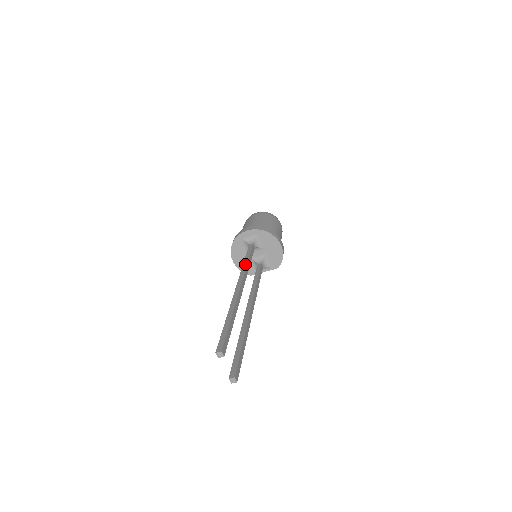
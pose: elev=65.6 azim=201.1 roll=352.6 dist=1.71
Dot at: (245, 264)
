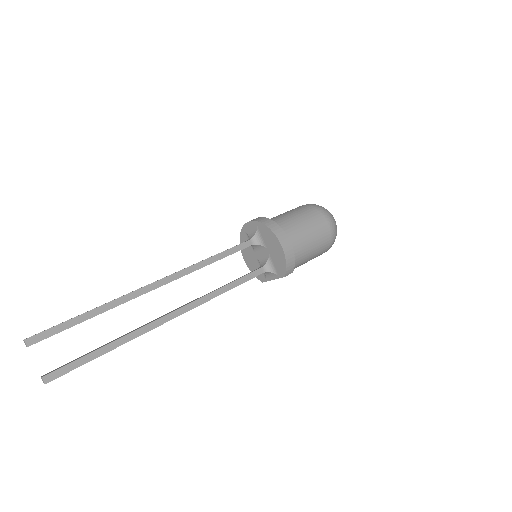
Dot at: occluded
